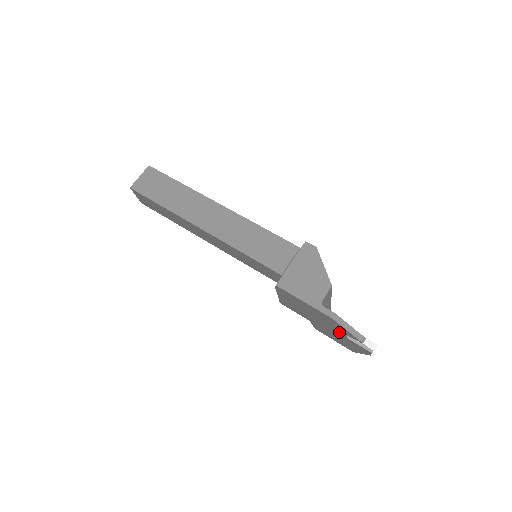
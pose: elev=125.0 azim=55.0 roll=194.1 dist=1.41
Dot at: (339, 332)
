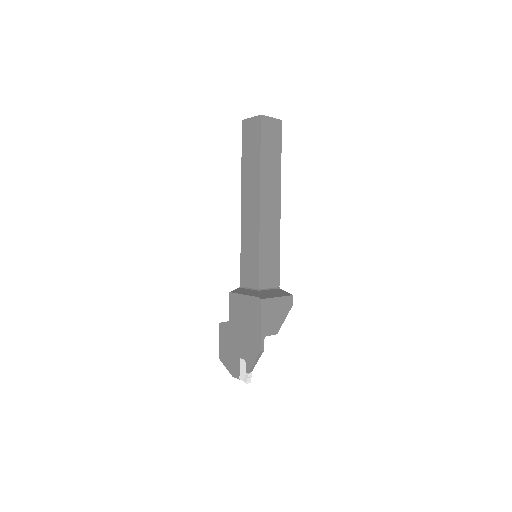
Dot at: (242, 352)
